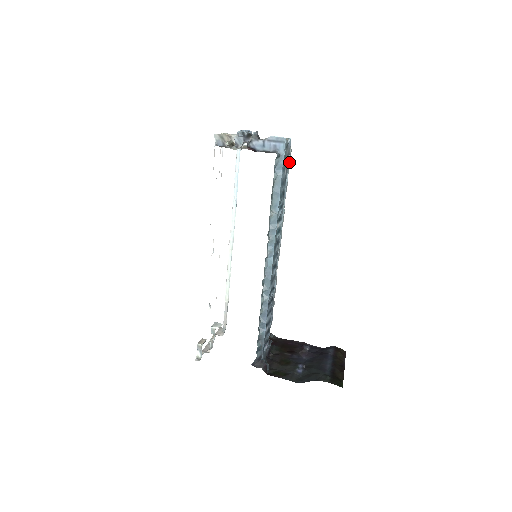
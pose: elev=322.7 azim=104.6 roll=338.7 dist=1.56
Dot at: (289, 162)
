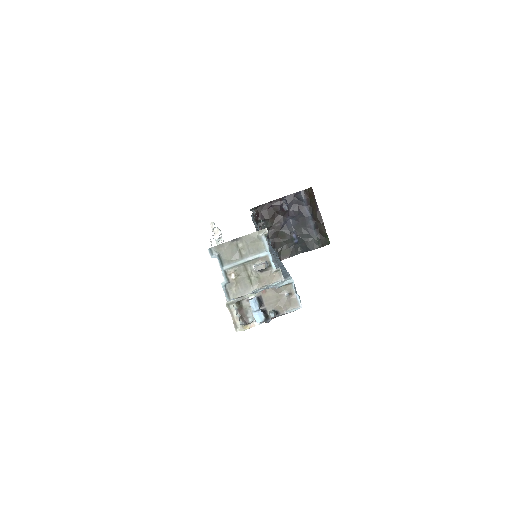
Dot at: occluded
